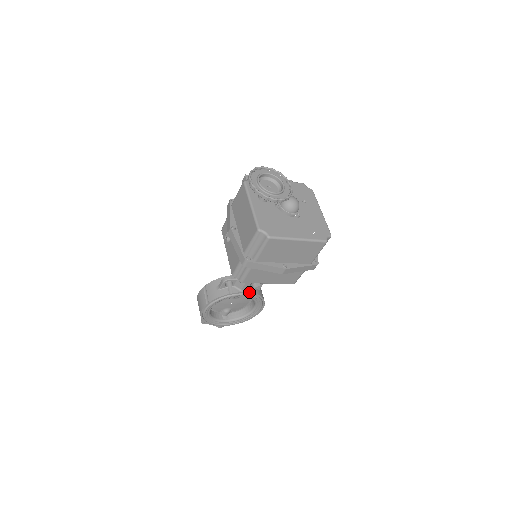
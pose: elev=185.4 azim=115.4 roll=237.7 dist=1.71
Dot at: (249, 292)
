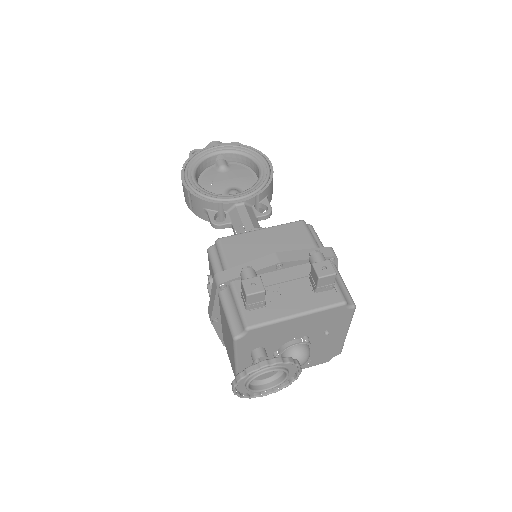
Dot at: occluded
